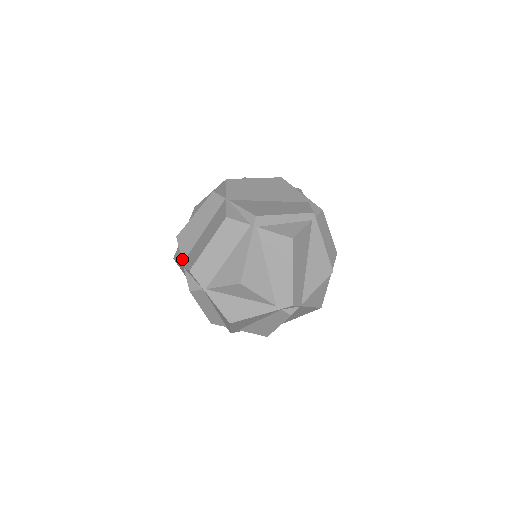
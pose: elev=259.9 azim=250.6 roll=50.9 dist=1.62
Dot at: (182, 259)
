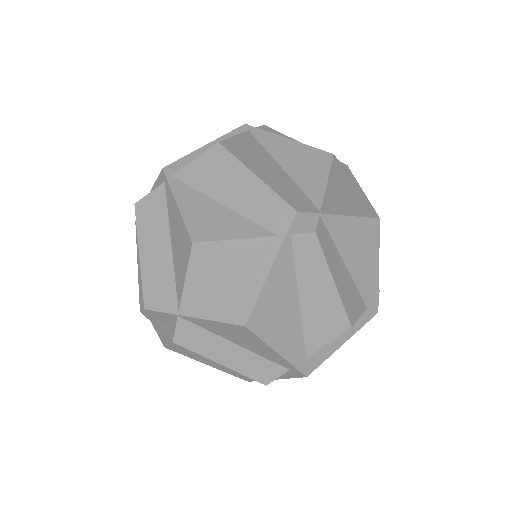
Dot at: occluded
